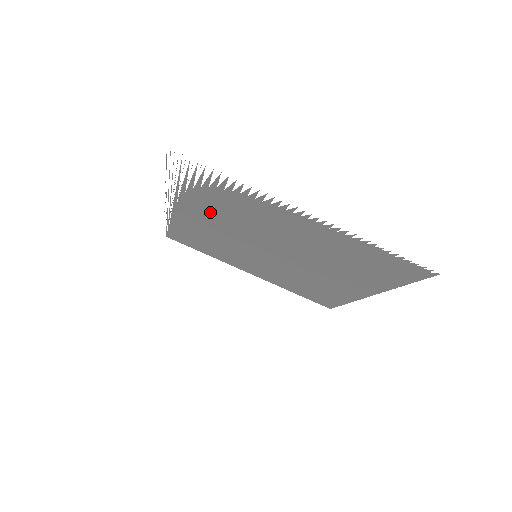
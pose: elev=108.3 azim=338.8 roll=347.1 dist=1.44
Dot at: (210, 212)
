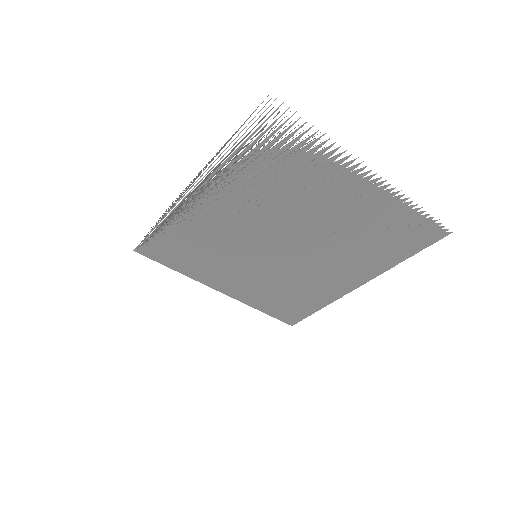
Dot at: (248, 190)
